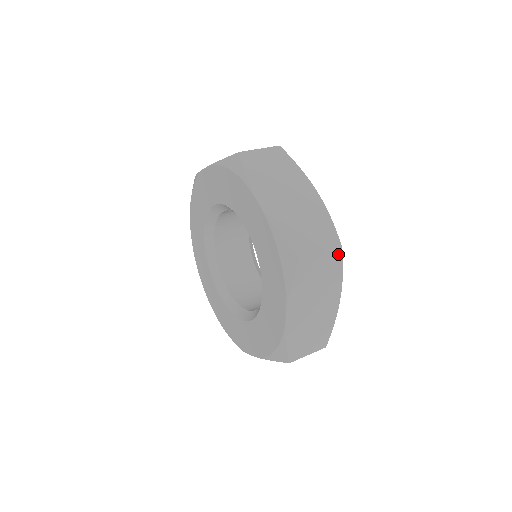
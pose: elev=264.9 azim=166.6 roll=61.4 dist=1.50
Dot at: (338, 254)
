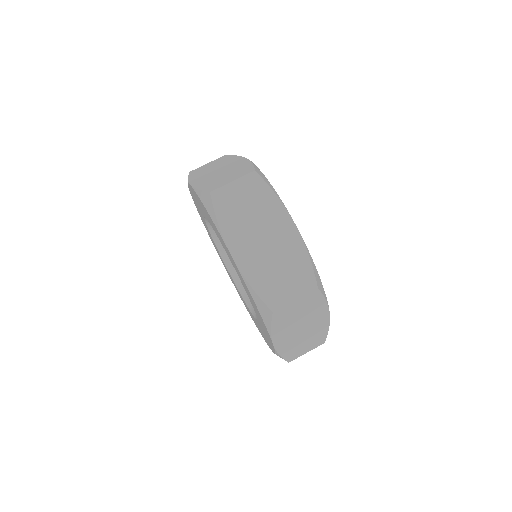
Dot at: (257, 180)
